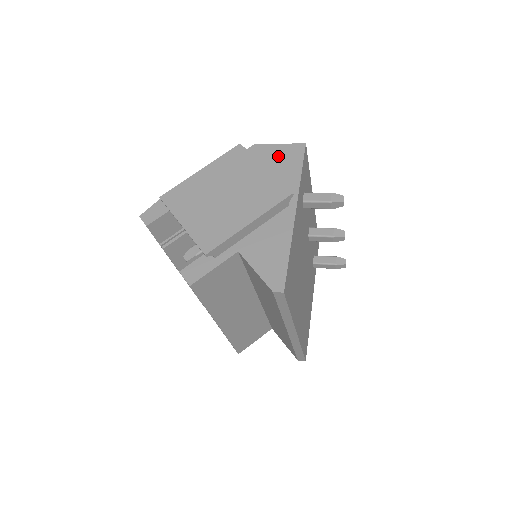
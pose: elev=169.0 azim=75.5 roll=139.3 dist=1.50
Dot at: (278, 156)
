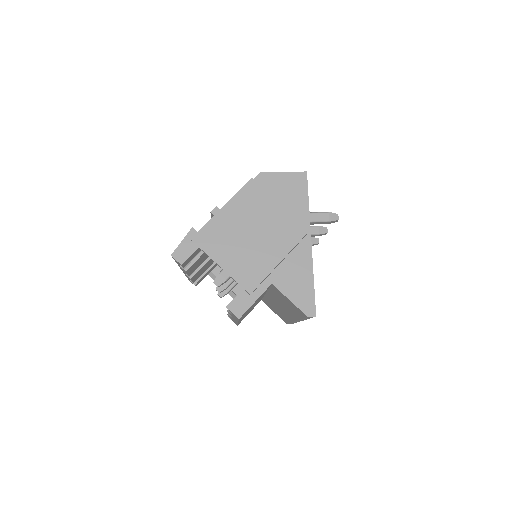
Dot at: (285, 186)
